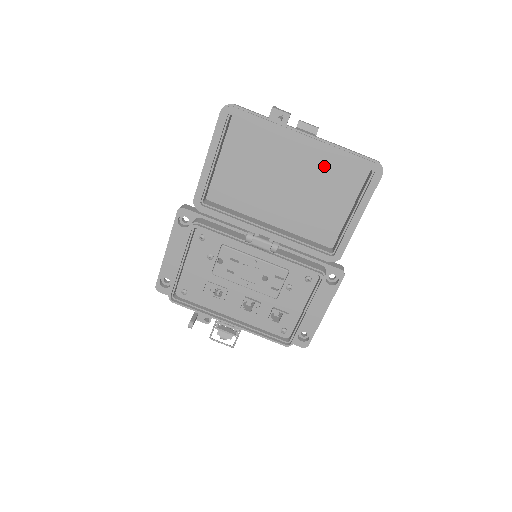
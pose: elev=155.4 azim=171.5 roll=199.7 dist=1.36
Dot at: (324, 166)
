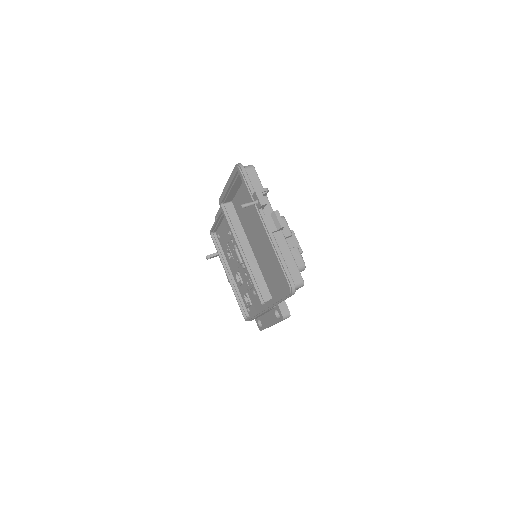
Dot at: occluded
